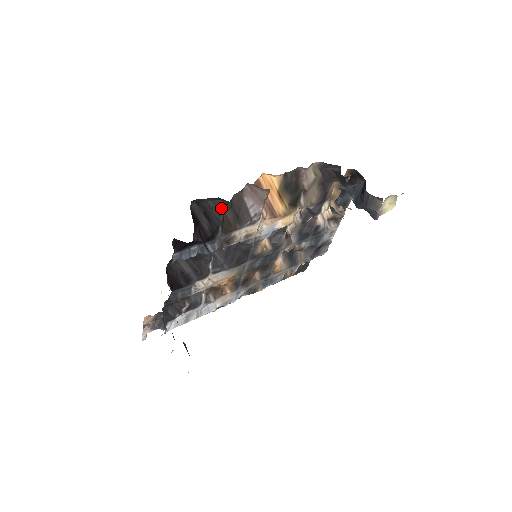
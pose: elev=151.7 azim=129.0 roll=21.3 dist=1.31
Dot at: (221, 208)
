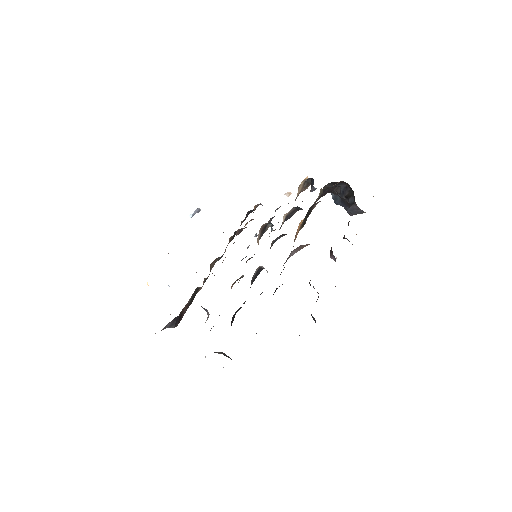
Dot at: occluded
